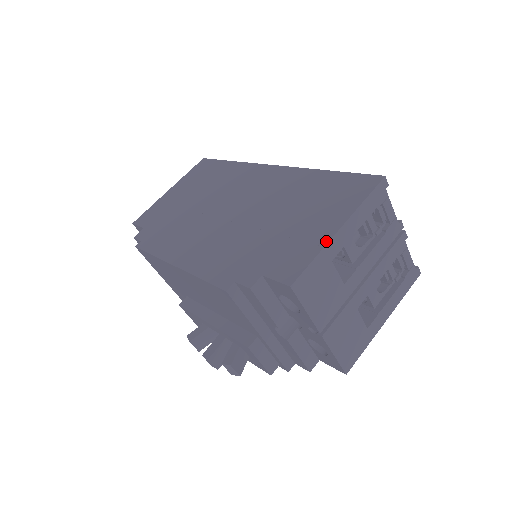
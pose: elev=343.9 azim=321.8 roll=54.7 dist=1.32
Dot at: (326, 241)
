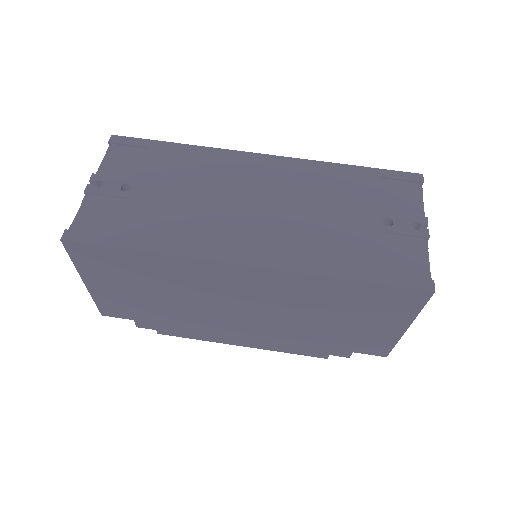
Dot at: (399, 337)
